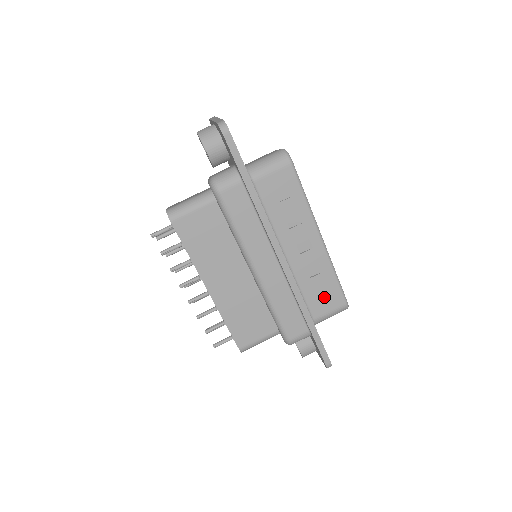
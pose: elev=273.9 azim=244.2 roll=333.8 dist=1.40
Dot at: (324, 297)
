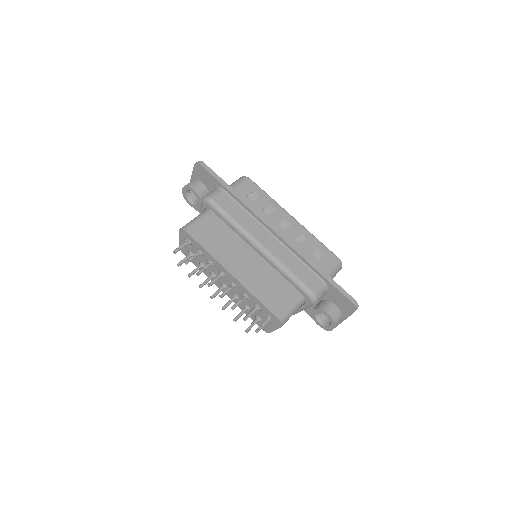
Dot at: (319, 257)
